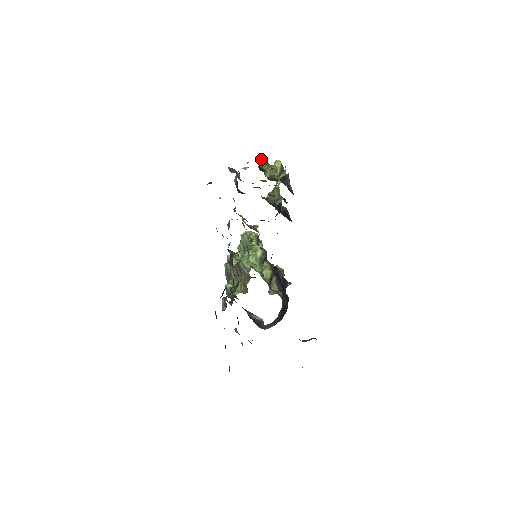
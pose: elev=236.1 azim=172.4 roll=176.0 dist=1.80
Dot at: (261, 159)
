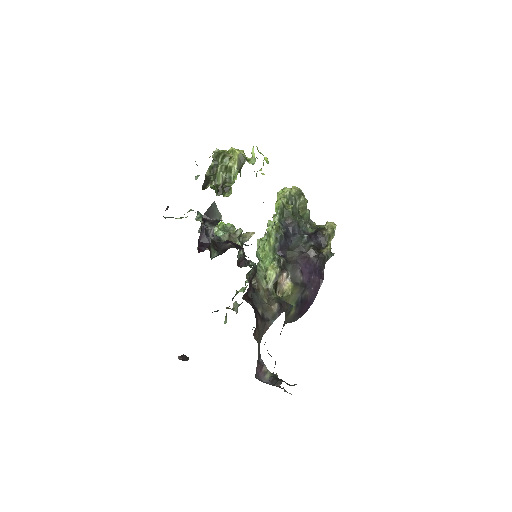
Dot at: (218, 150)
